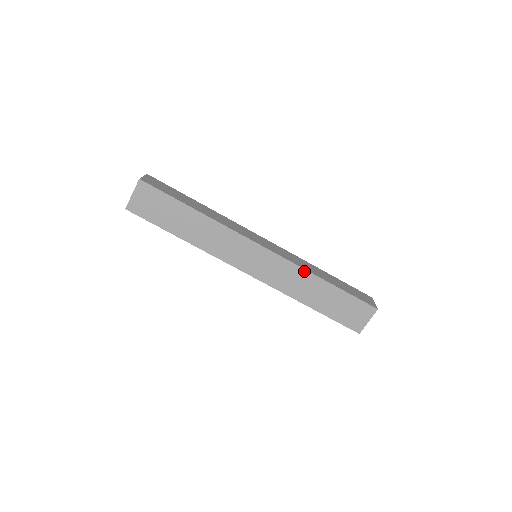
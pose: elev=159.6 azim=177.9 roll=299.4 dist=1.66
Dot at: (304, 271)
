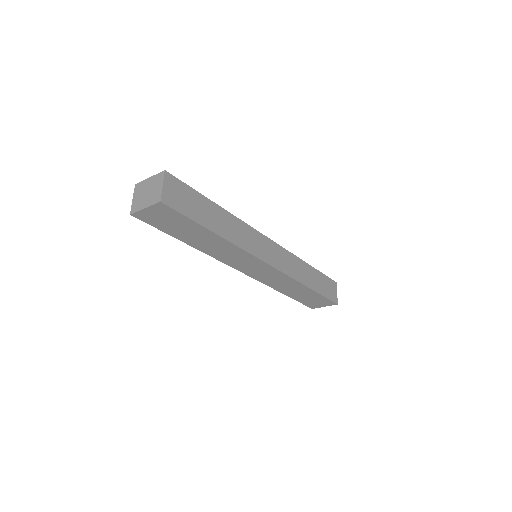
Dot at: (295, 281)
